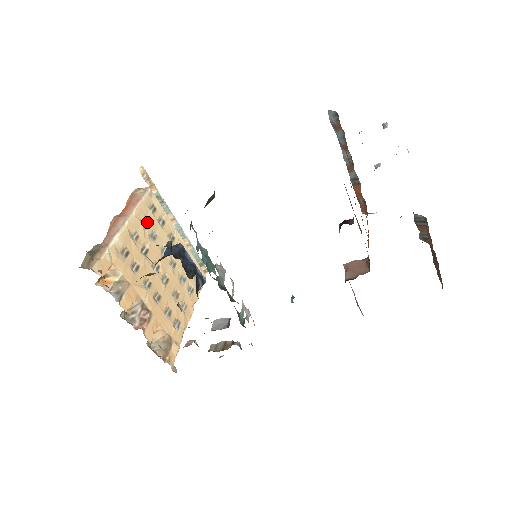
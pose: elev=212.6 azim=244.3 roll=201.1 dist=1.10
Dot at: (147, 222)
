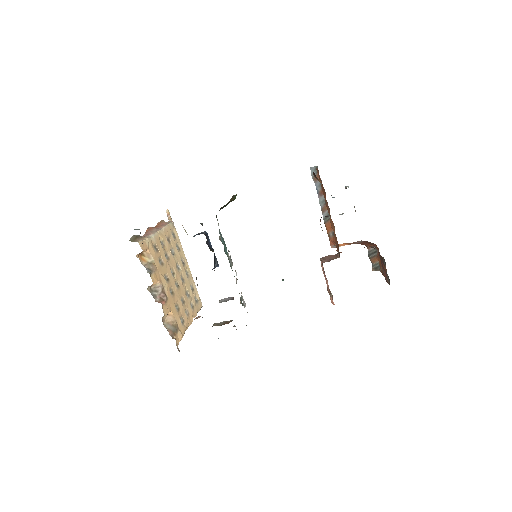
Dot at: (170, 241)
